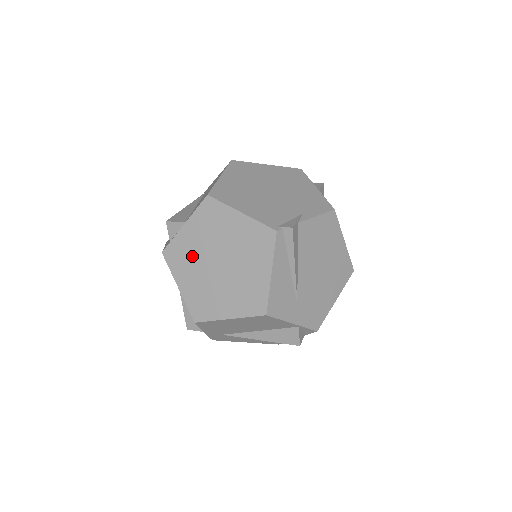
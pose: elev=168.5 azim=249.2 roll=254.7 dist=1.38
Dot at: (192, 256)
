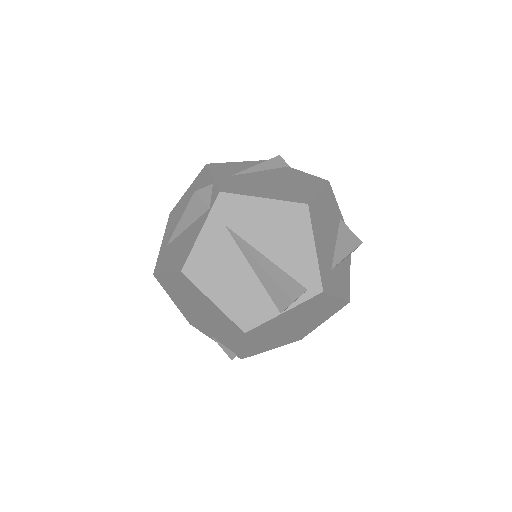
Dot at: occluded
